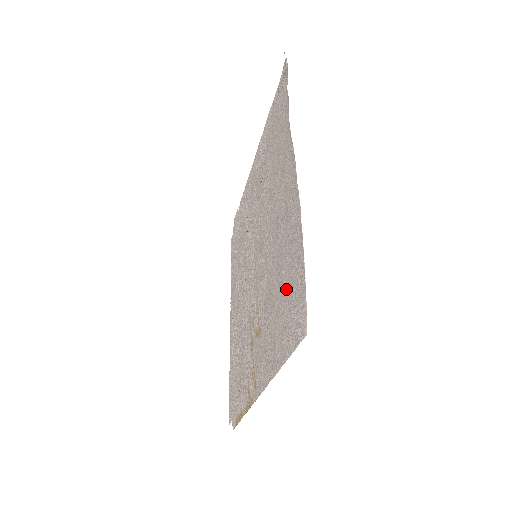
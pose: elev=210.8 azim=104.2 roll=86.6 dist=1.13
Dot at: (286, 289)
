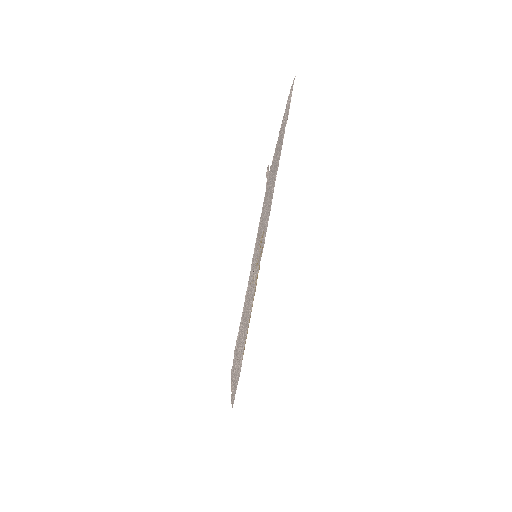
Dot at: (280, 143)
